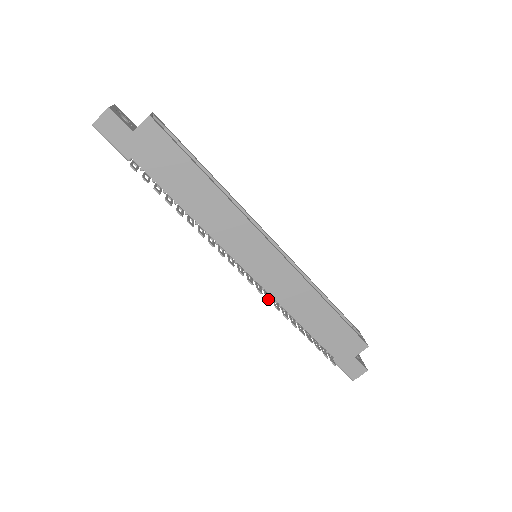
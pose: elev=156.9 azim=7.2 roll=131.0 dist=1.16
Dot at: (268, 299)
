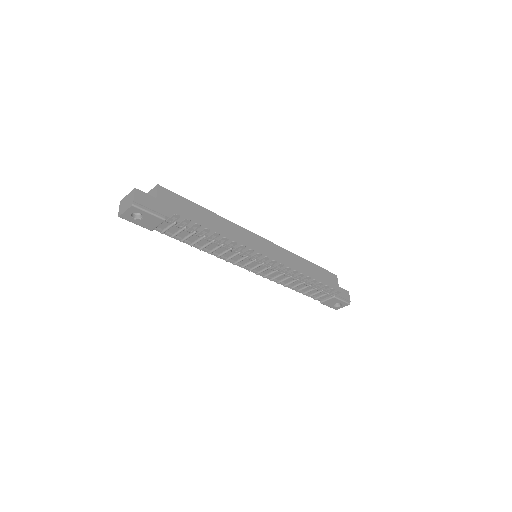
Dot at: (288, 267)
